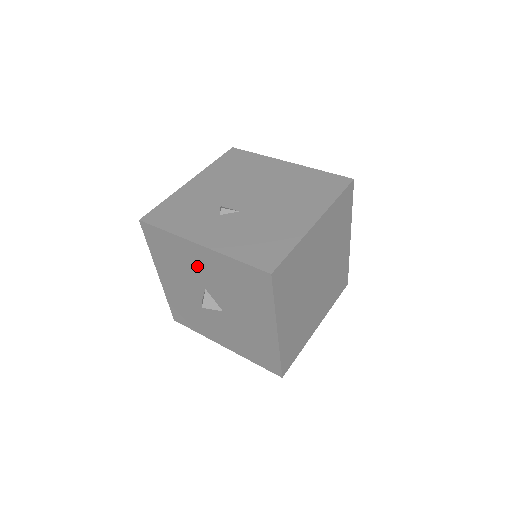
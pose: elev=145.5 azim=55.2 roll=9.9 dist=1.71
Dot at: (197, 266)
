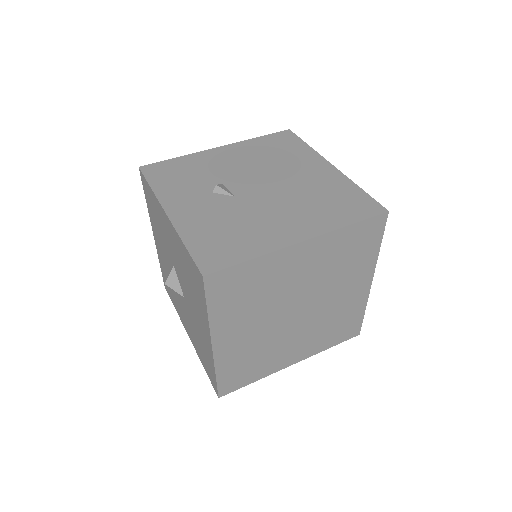
Dot at: (168, 237)
